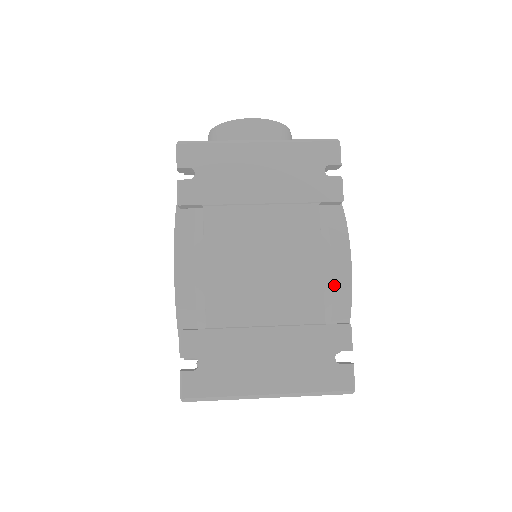
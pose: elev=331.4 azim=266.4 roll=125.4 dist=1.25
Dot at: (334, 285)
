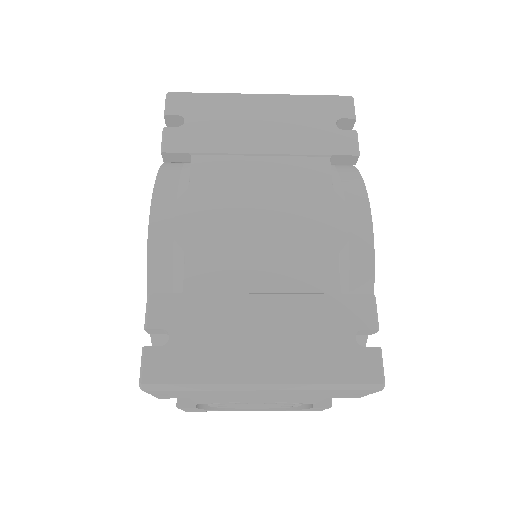
Dot at: (351, 249)
